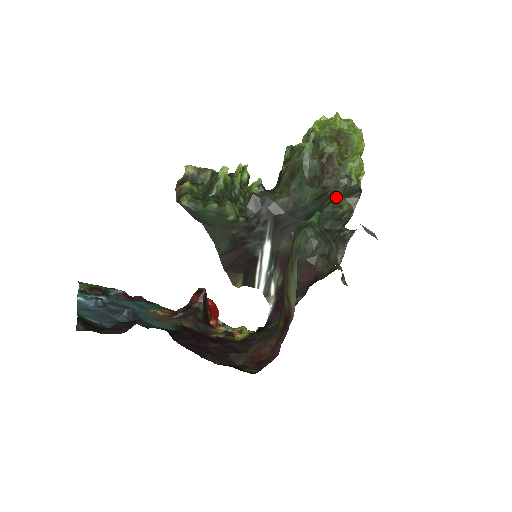
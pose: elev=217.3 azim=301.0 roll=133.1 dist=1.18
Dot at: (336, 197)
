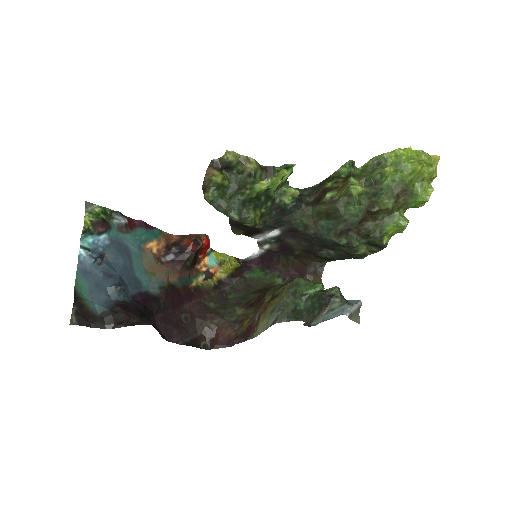
Dot at: occluded
